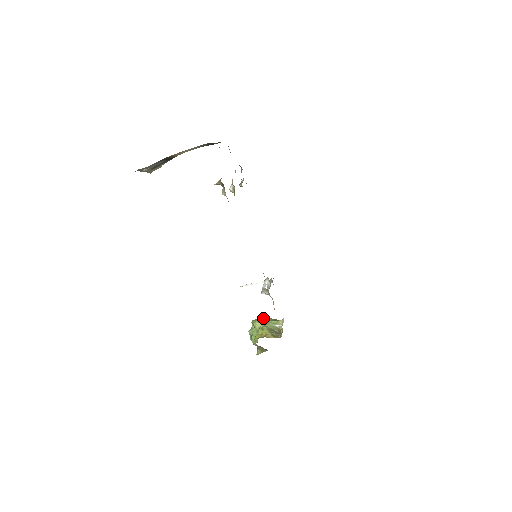
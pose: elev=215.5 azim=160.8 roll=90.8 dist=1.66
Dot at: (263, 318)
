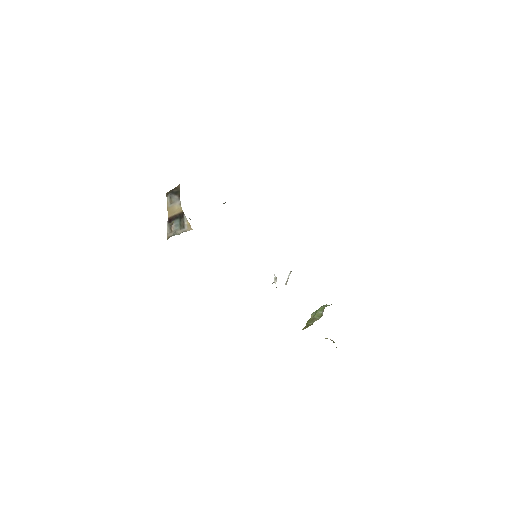
Dot at: (319, 308)
